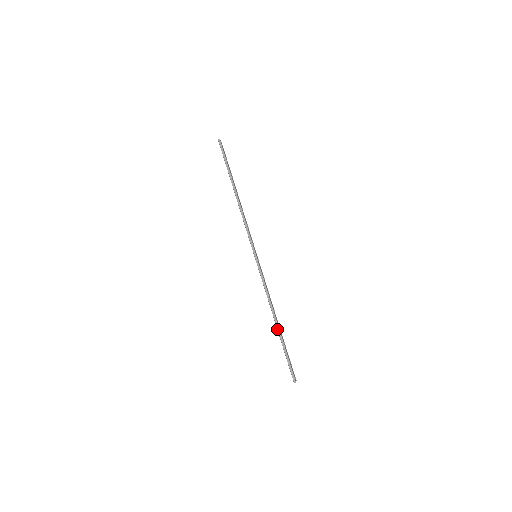
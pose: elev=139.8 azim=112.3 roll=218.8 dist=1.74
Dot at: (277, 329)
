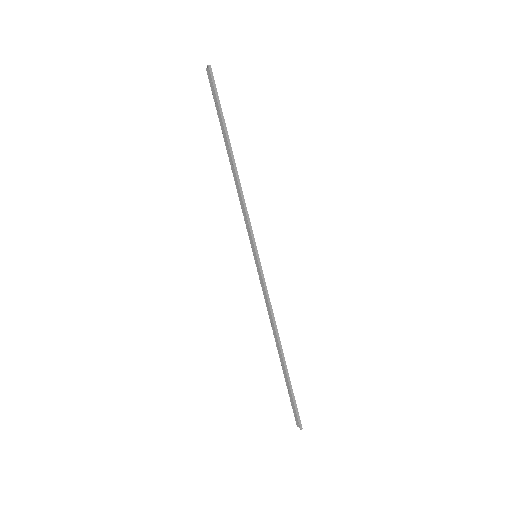
Dot at: (283, 361)
